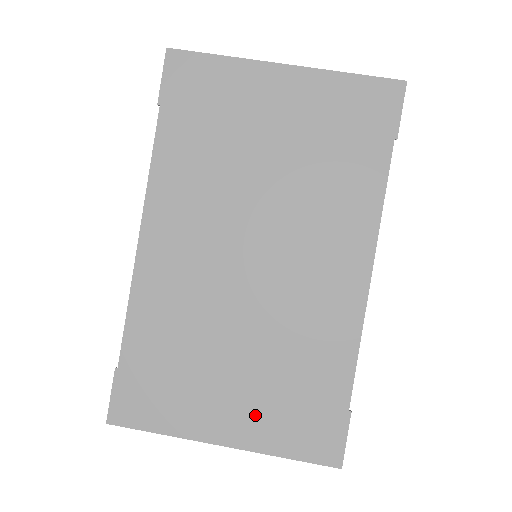
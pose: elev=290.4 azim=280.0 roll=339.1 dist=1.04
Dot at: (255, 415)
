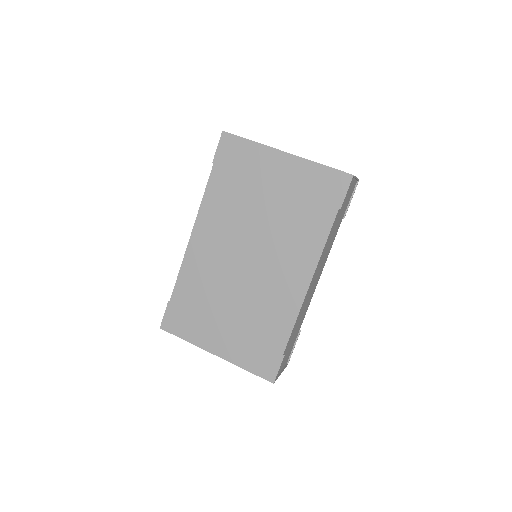
Dot at: (234, 343)
